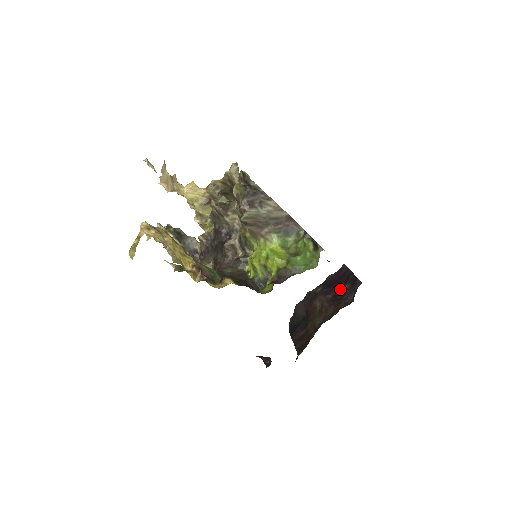
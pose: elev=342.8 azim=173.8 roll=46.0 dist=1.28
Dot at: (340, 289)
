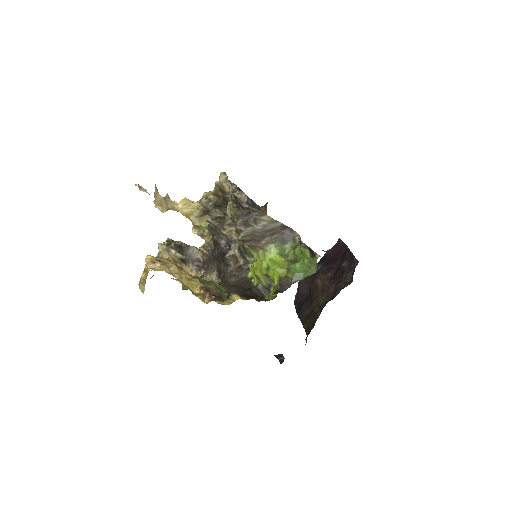
Dot at: (339, 267)
